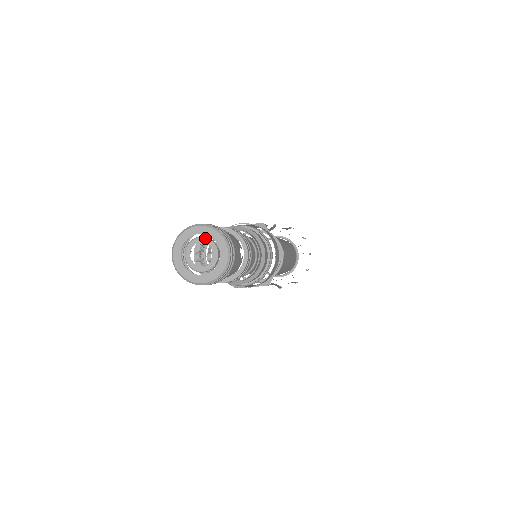
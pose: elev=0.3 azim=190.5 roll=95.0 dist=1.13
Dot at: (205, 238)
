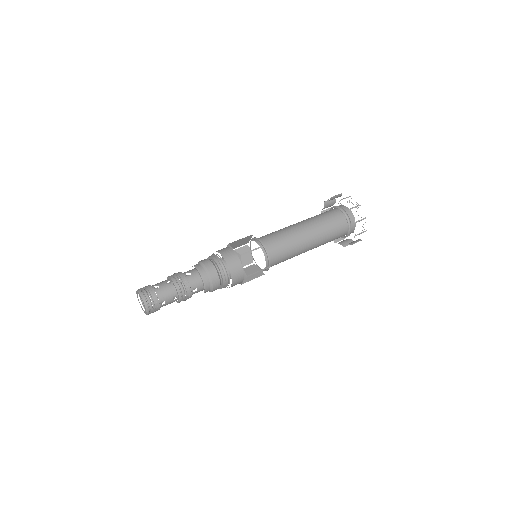
Dot at: occluded
